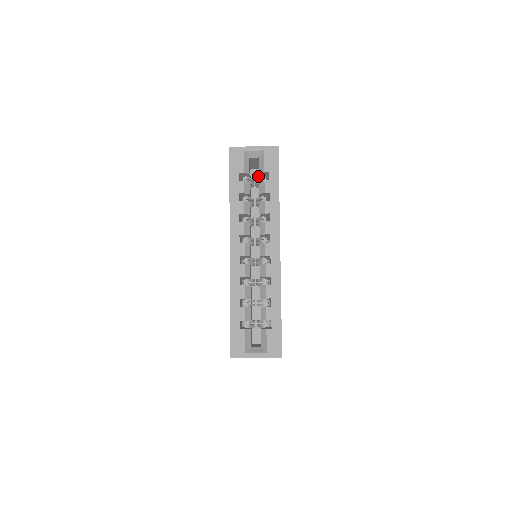
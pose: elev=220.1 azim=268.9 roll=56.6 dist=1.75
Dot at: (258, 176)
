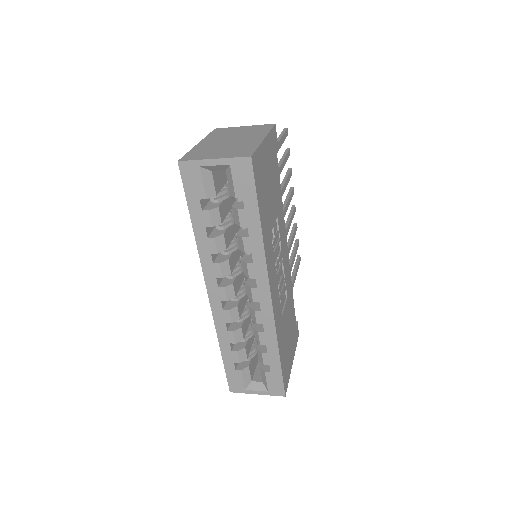
Dot at: occluded
